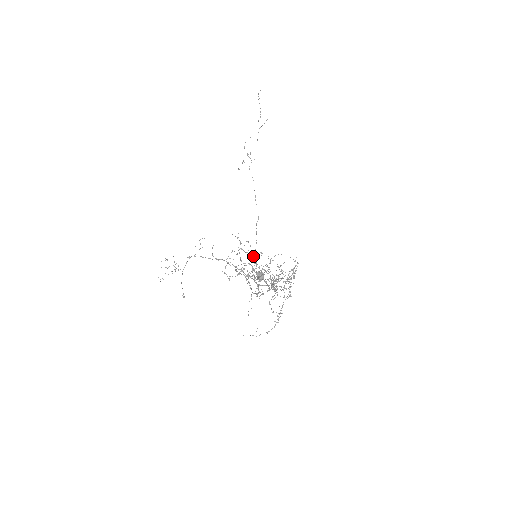
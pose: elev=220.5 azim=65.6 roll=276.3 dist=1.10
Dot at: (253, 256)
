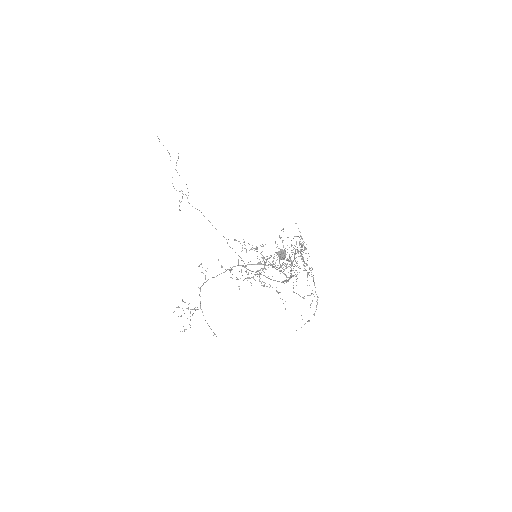
Dot at: (247, 269)
